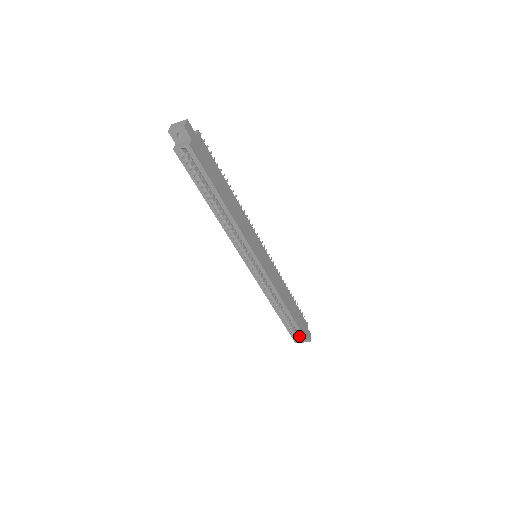
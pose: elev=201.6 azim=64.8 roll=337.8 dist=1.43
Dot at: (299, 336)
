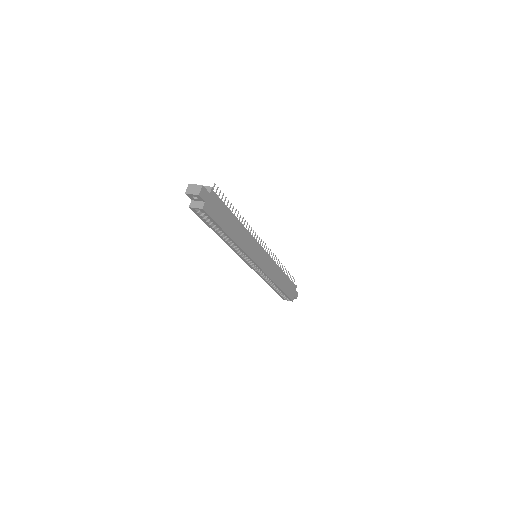
Dot at: occluded
